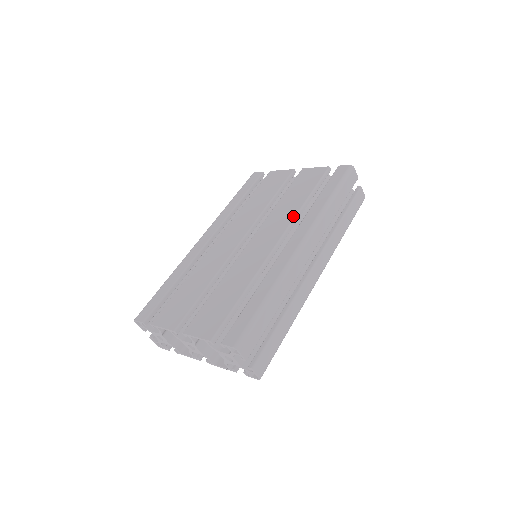
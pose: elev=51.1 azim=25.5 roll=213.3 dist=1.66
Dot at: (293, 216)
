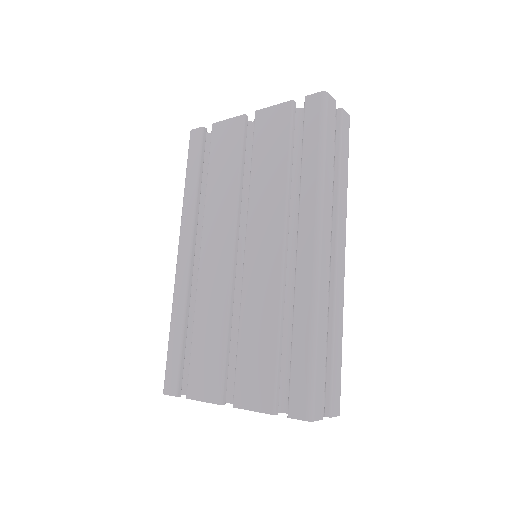
Dot at: (283, 200)
